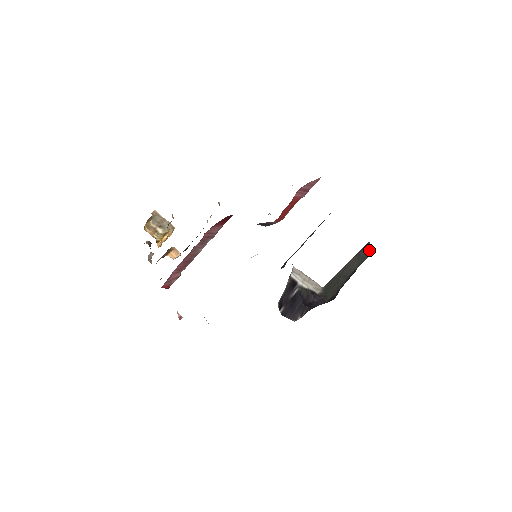
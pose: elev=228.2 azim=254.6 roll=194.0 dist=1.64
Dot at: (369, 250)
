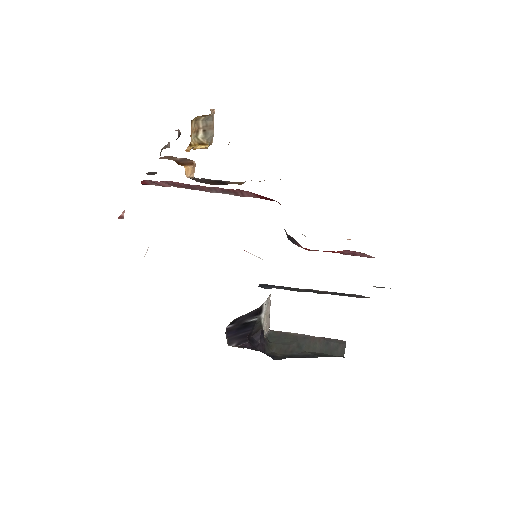
Dot at: (341, 350)
